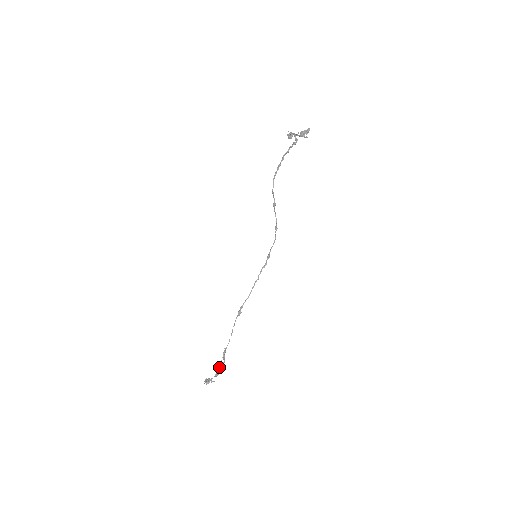
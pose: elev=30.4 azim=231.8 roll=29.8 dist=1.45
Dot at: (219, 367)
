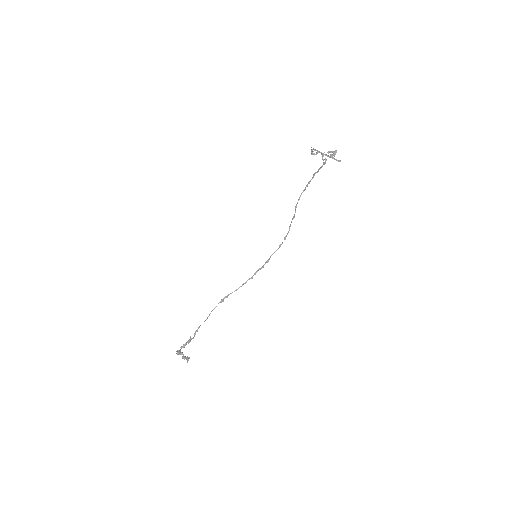
Dot at: (187, 341)
